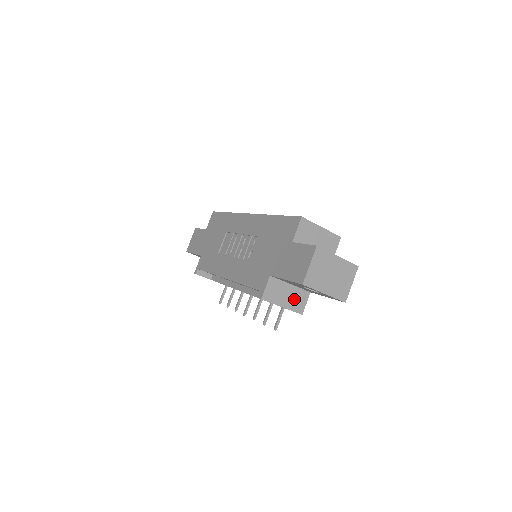
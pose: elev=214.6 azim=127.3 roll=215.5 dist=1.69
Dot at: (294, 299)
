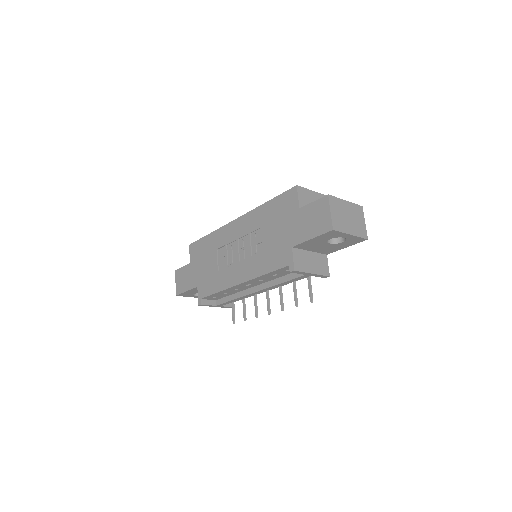
Dot at: (318, 264)
